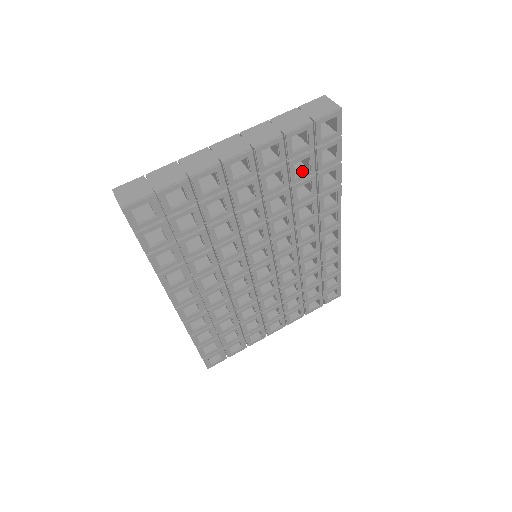
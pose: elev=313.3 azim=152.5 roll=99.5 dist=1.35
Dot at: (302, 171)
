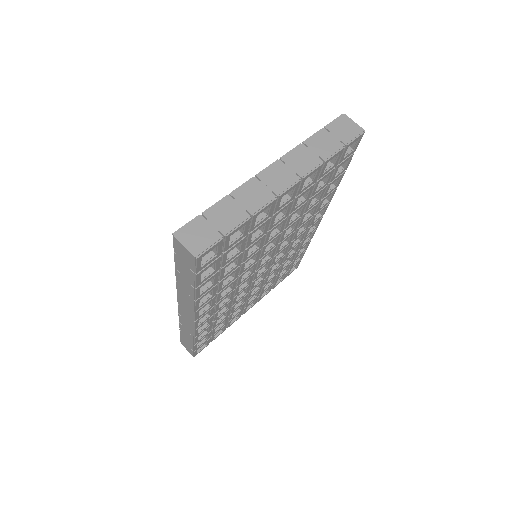
Dot at: (319, 184)
